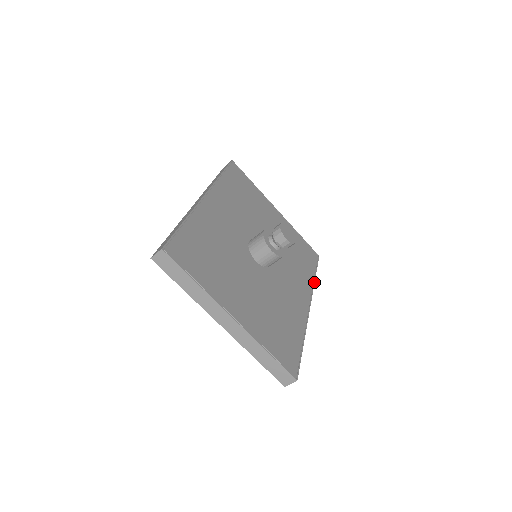
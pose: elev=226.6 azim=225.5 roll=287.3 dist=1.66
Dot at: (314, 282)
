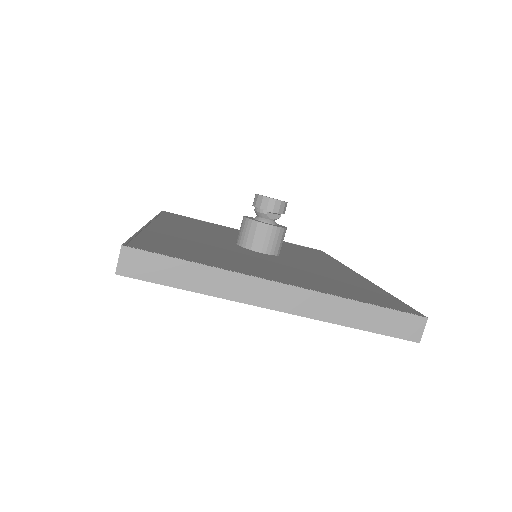
Dot at: (340, 262)
